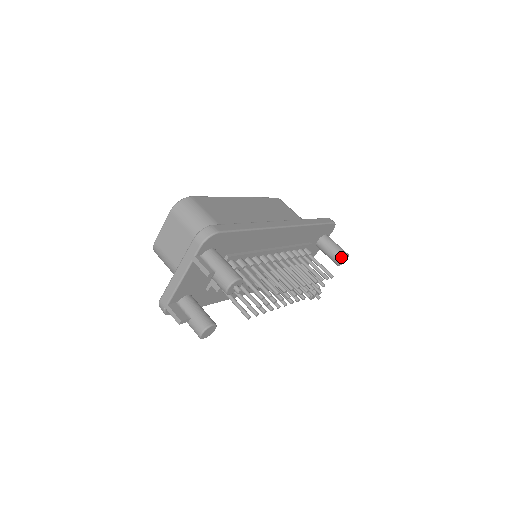
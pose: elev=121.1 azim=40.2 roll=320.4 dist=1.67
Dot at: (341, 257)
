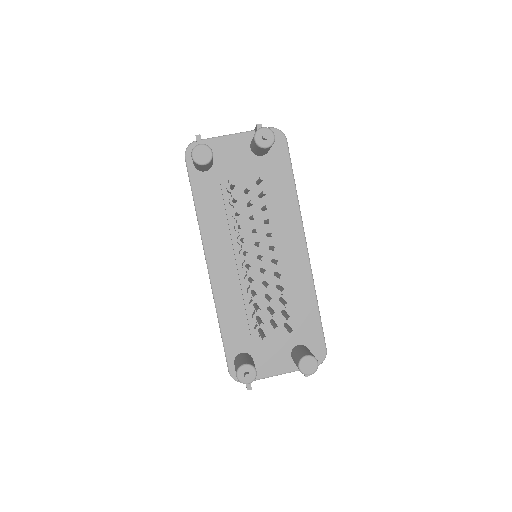
Dot at: (311, 354)
